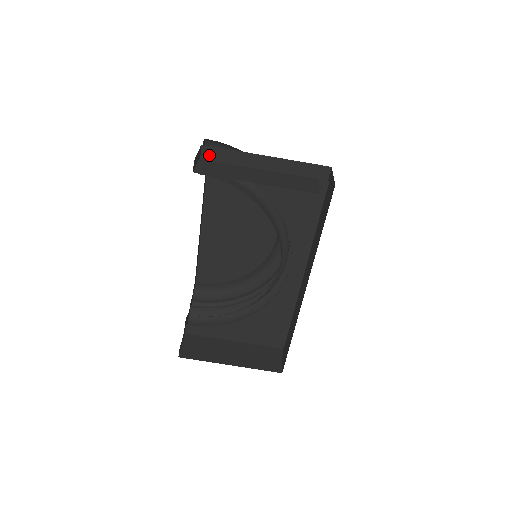
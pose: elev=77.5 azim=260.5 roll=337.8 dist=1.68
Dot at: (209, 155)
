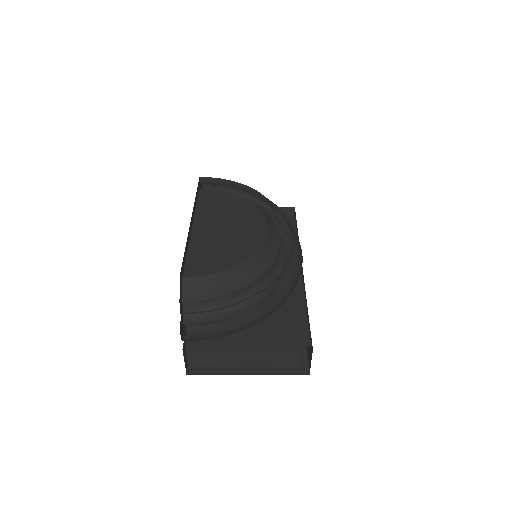
Dot at: occluded
